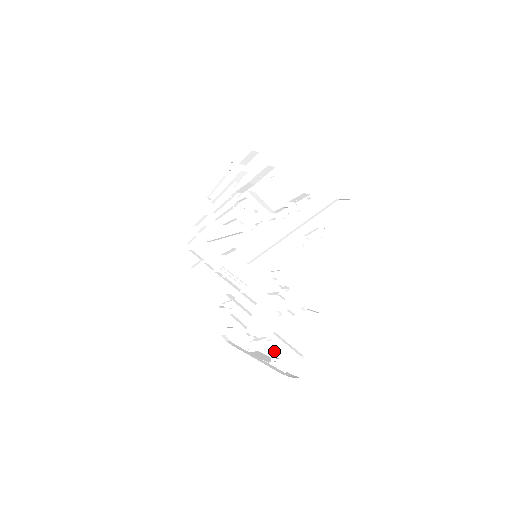
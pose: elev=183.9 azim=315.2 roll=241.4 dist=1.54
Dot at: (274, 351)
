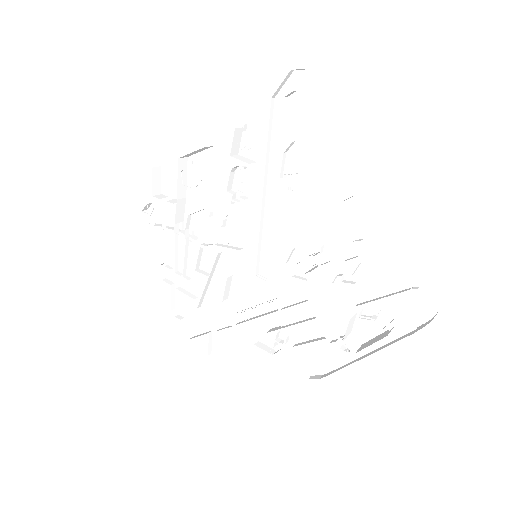
Dot at: (379, 318)
